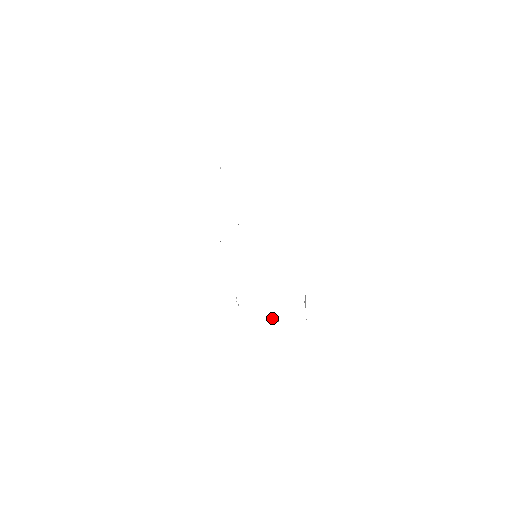
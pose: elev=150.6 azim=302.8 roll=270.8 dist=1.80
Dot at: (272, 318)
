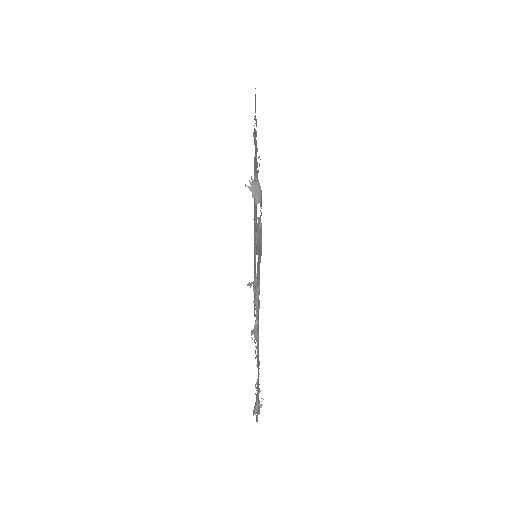
Dot at: (256, 330)
